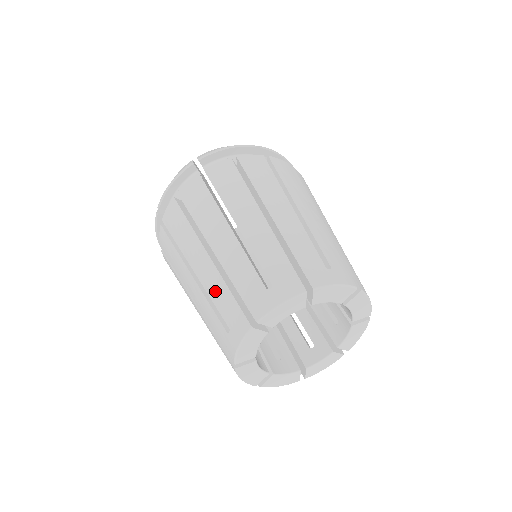
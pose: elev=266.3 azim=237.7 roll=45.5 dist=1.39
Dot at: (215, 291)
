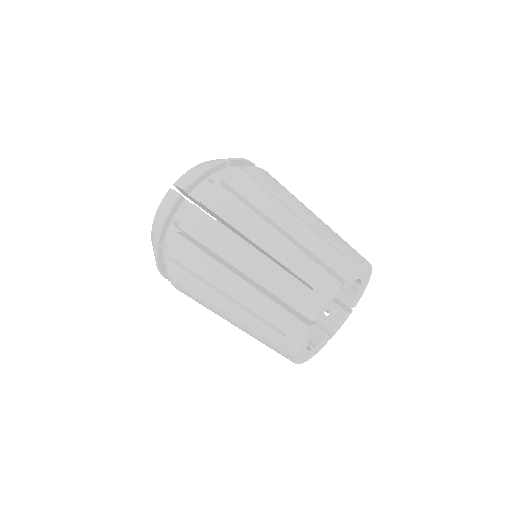
Dot at: (259, 306)
